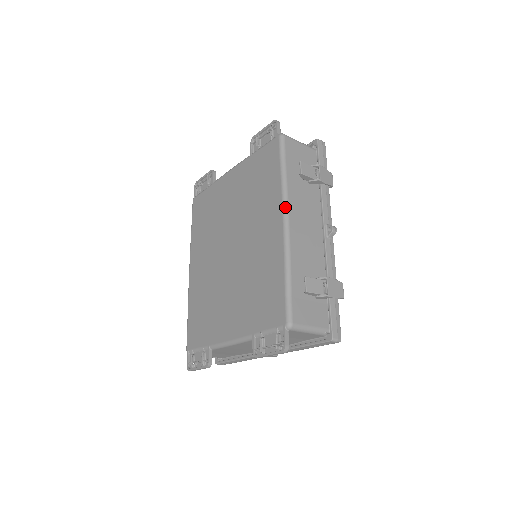
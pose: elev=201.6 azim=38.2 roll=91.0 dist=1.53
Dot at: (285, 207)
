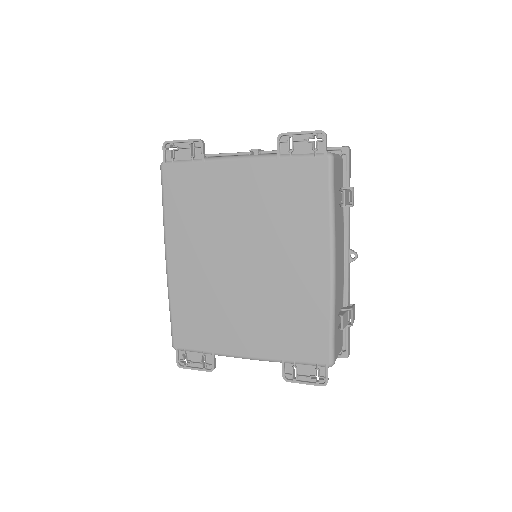
Dot at: (333, 249)
